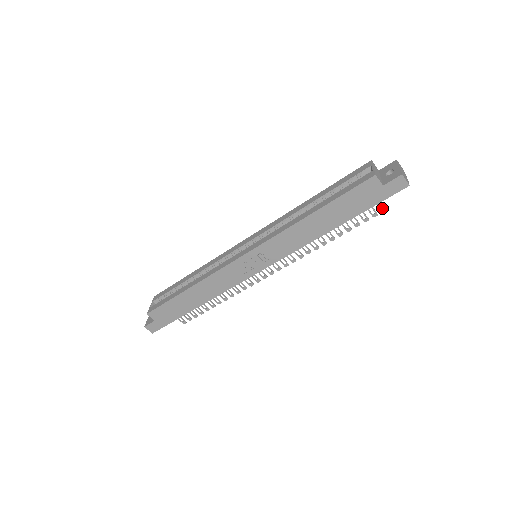
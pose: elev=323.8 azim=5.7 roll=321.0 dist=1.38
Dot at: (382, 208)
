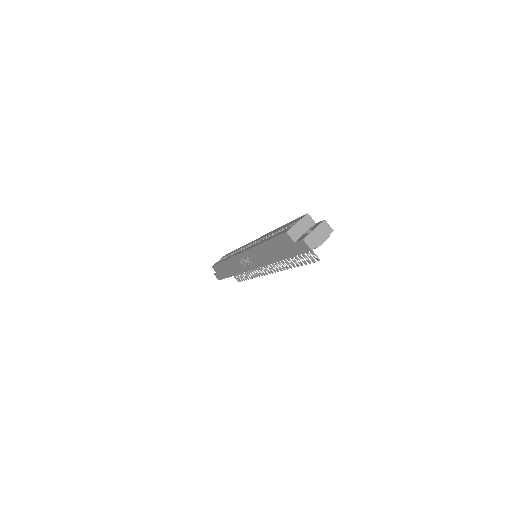
Dot at: (317, 257)
